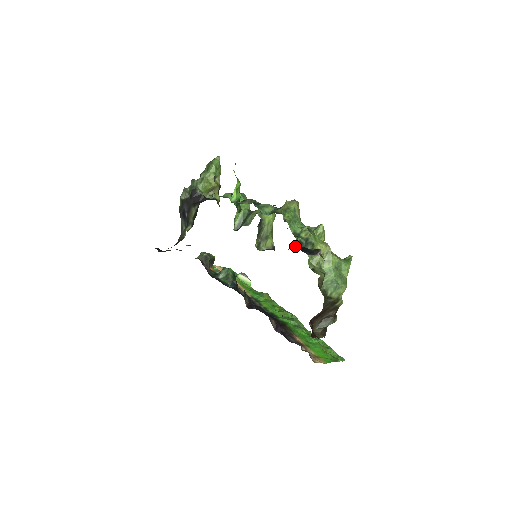
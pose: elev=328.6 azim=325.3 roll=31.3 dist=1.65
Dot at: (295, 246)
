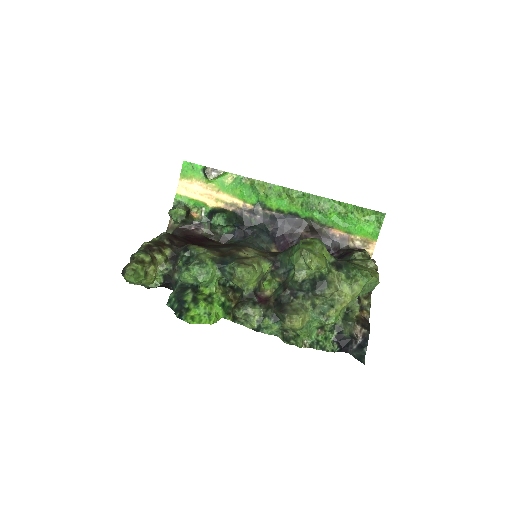
Dot at: occluded
